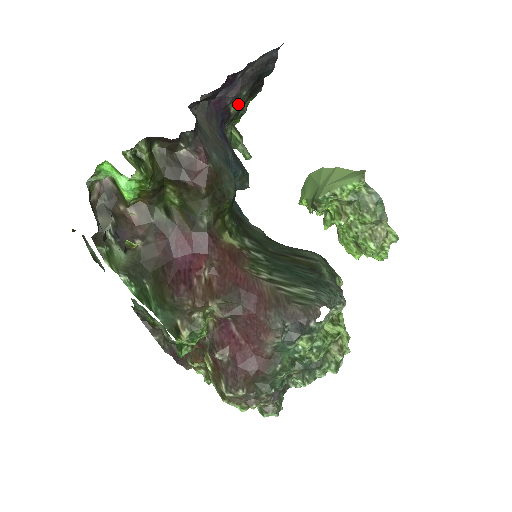
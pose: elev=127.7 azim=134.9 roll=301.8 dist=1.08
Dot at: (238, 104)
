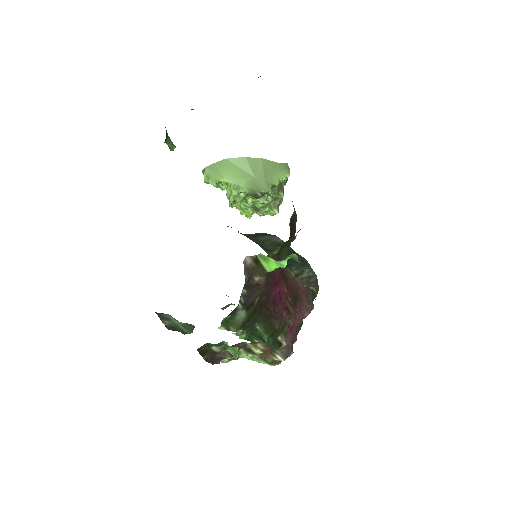
Dot at: occluded
